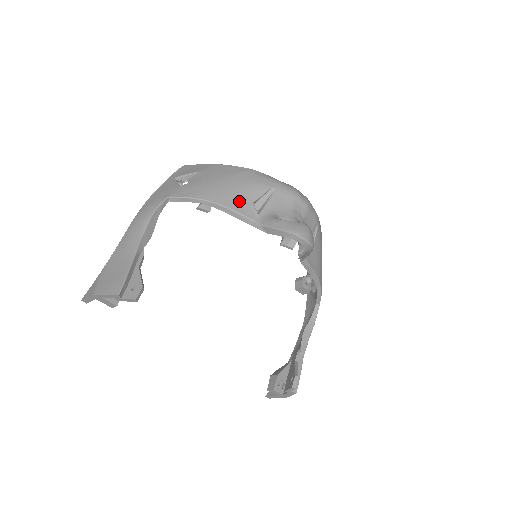
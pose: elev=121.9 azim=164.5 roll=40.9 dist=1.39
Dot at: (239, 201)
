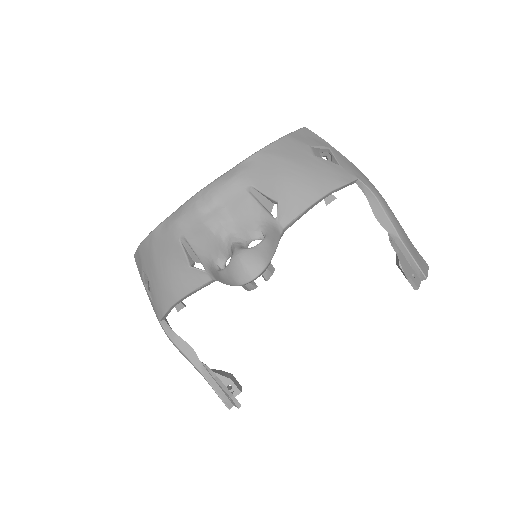
Dot at: (183, 279)
